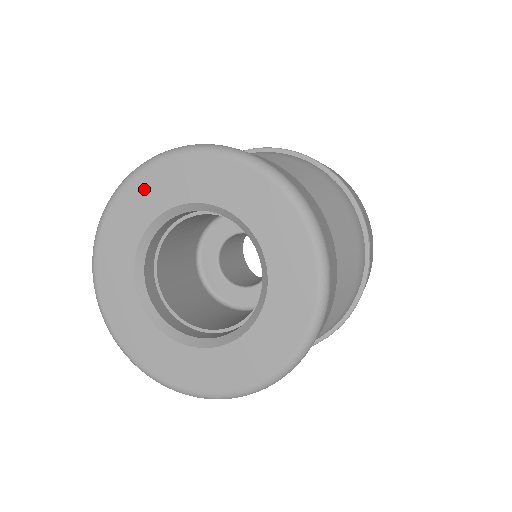
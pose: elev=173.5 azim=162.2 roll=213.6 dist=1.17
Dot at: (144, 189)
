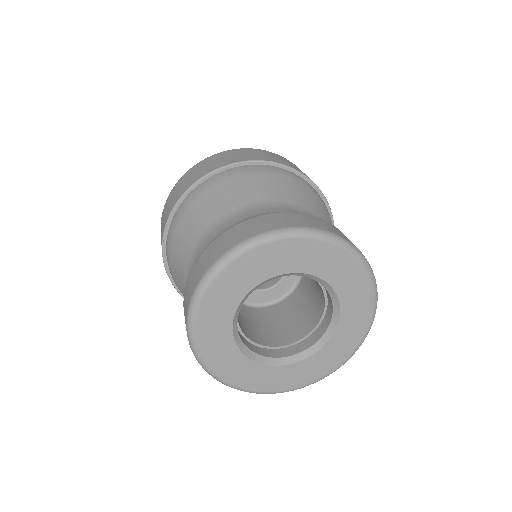
Dot at: (210, 312)
